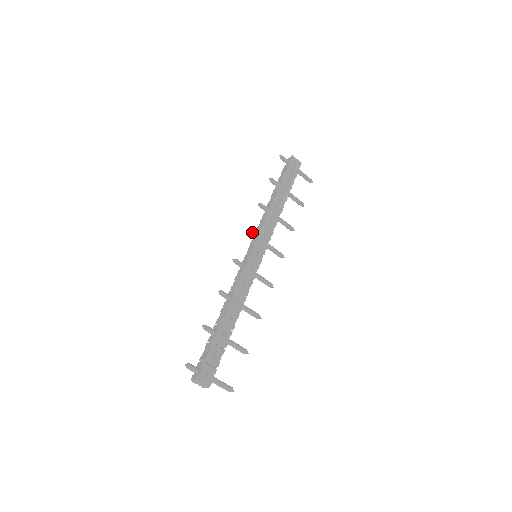
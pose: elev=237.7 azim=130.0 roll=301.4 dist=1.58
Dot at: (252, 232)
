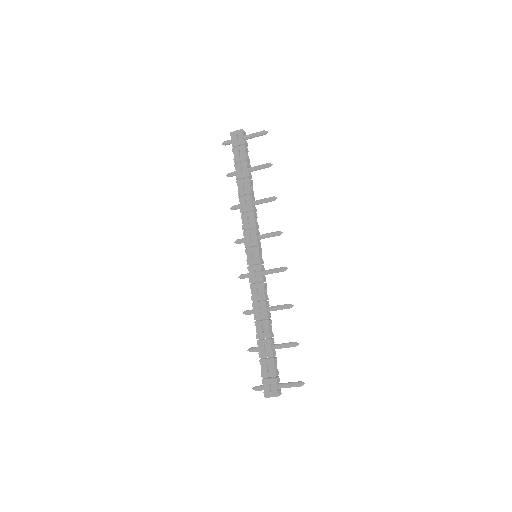
Dot at: (239, 240)
